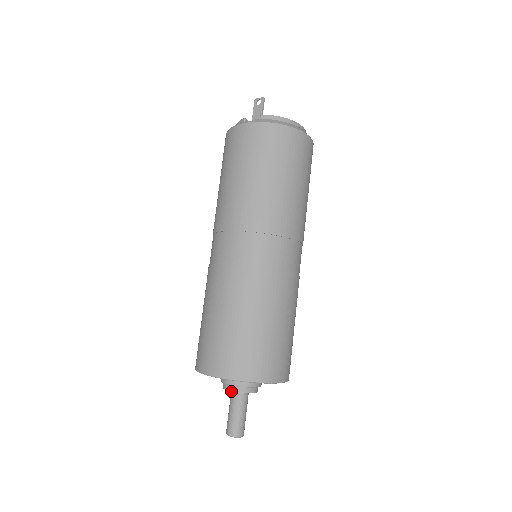
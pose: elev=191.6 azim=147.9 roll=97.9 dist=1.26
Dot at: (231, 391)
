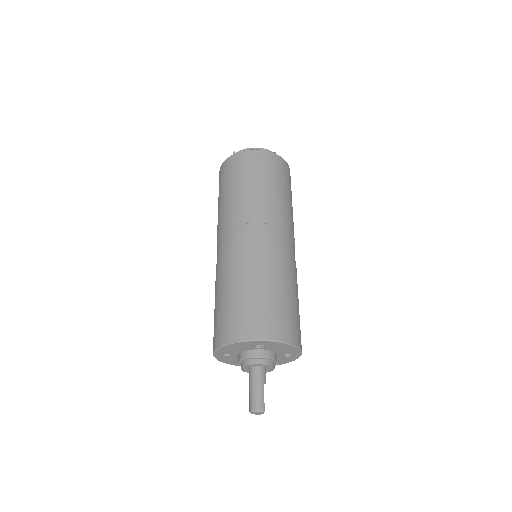
Dot at: occluded
